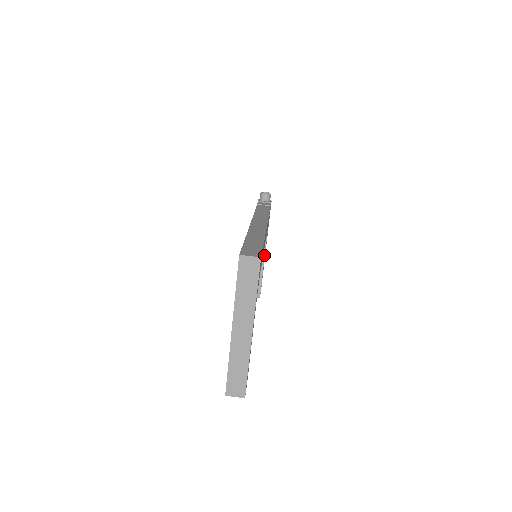
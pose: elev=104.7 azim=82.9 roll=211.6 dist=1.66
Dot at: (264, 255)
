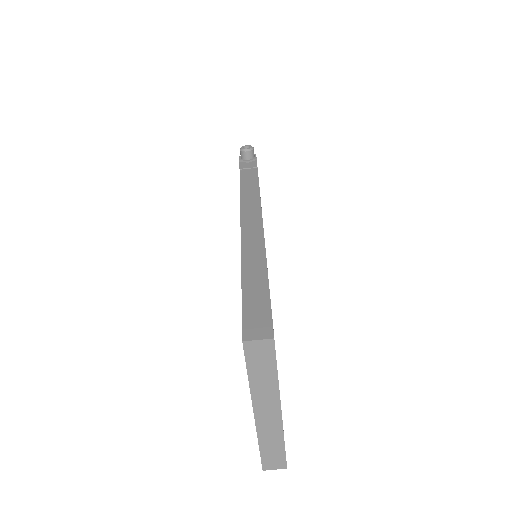
Dot at: occluded
